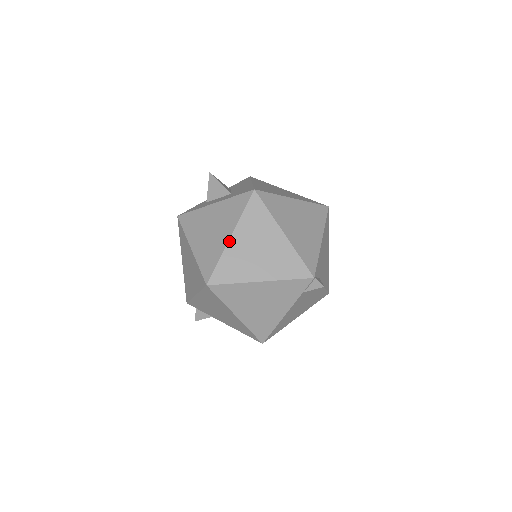
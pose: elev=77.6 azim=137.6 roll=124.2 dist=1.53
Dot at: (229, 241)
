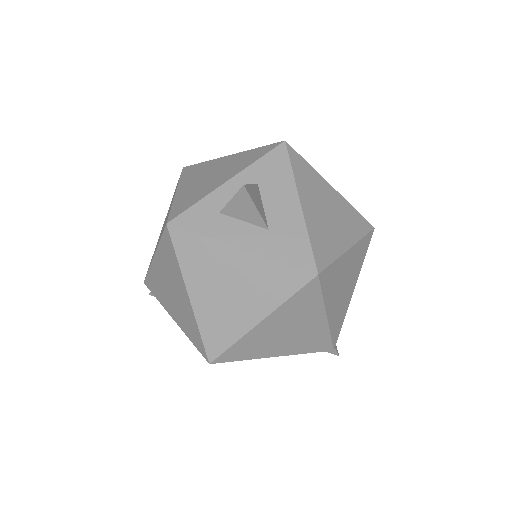
Dot at: (256, 326)
